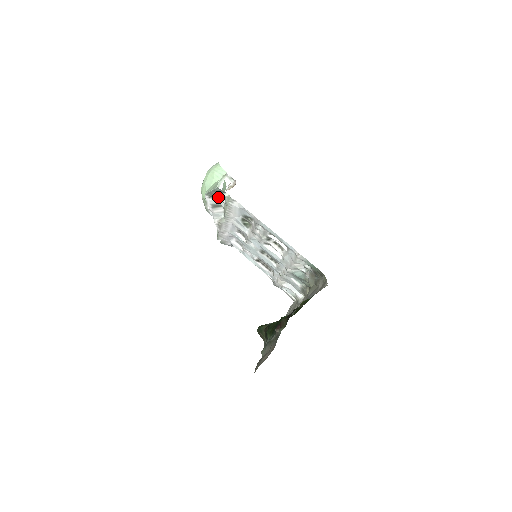
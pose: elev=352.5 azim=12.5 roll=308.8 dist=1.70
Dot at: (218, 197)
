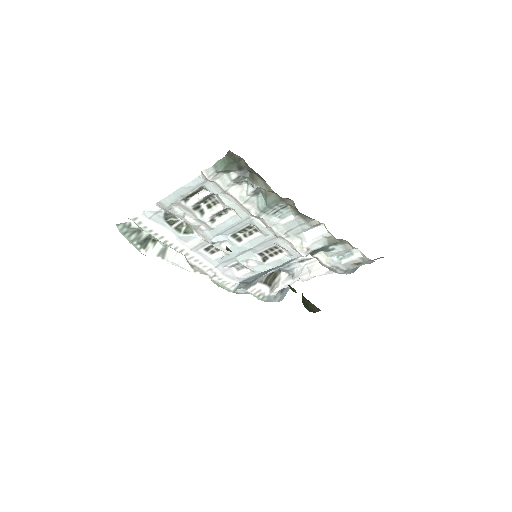
Dot at: (150, 241)
